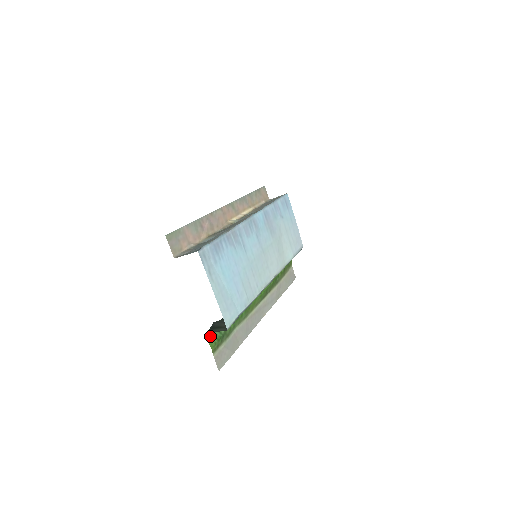
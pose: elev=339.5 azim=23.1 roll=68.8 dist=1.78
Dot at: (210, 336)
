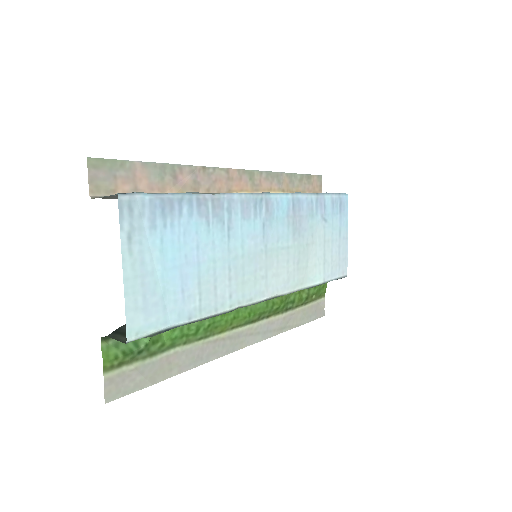
Dot at: (112, 343)
